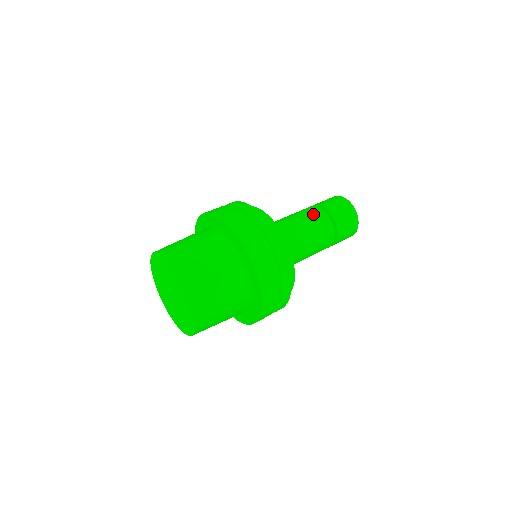
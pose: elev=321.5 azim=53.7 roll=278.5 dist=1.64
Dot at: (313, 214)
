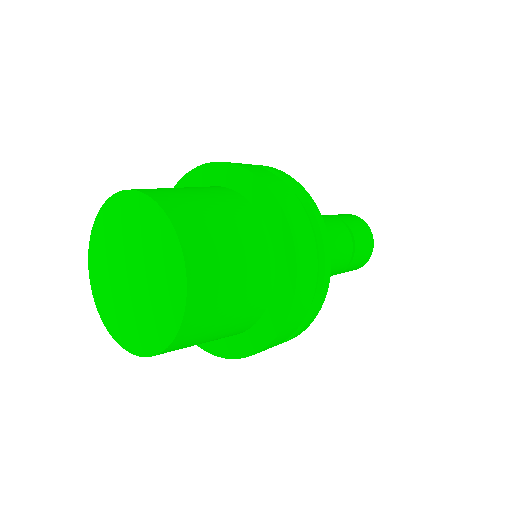
Dot at: occluded
